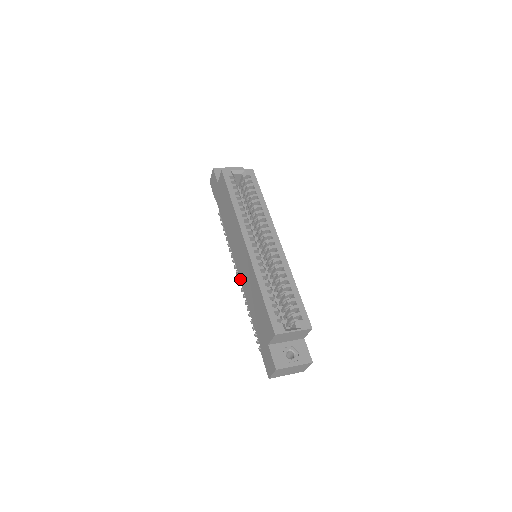
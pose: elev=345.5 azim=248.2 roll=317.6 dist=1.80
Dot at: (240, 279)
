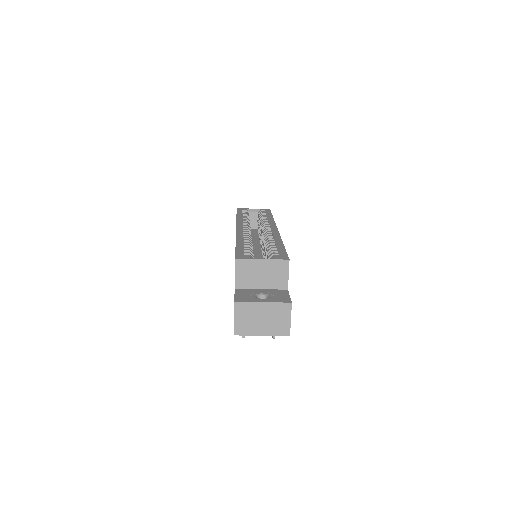
Dot at: occluded
